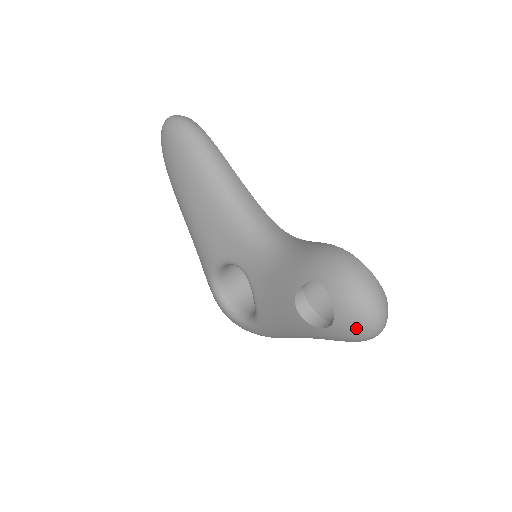
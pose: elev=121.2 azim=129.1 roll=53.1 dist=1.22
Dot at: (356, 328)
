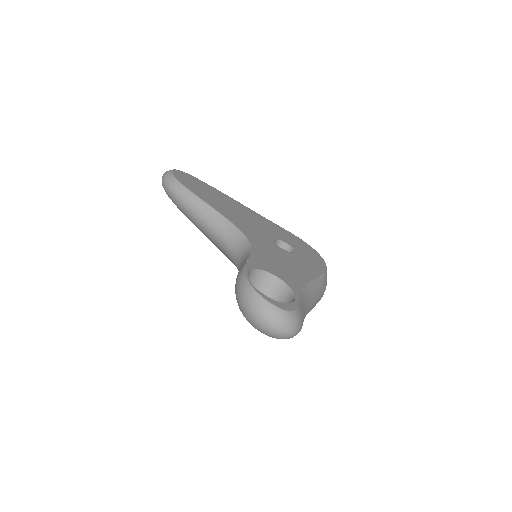
Dot at: (270, 336)
